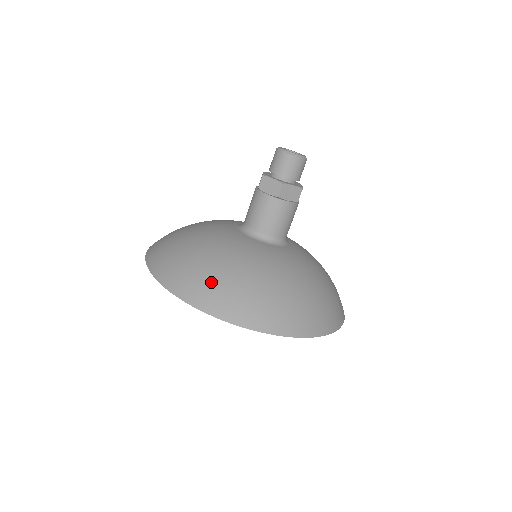
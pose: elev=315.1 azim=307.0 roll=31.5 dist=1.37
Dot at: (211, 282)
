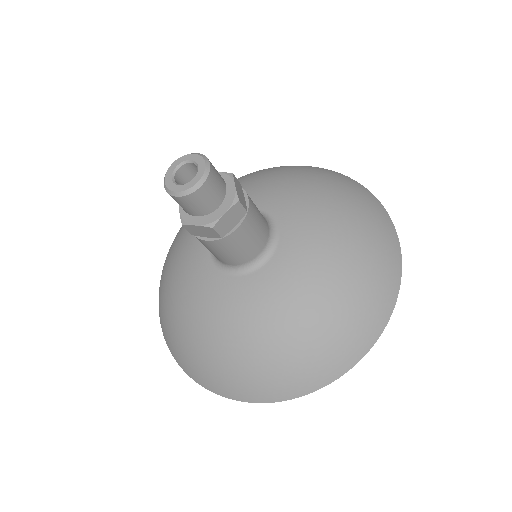
Dot at: (164, 311)
